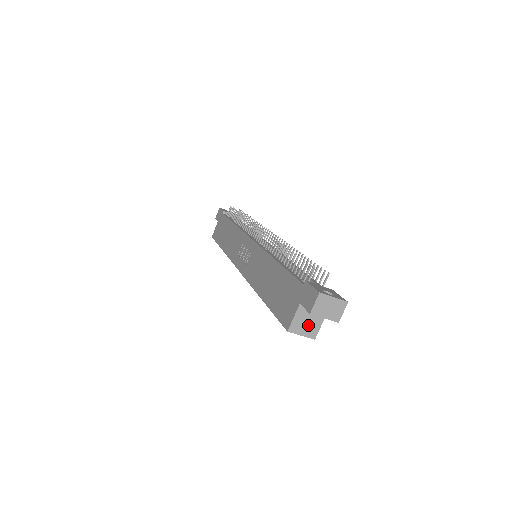
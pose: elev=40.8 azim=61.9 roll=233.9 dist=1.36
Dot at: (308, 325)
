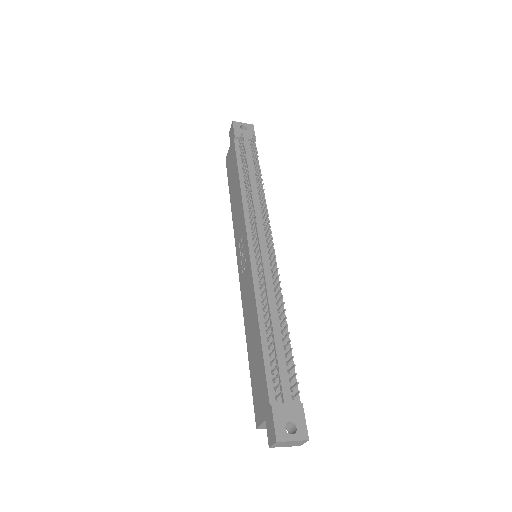
Dot at: occluded
